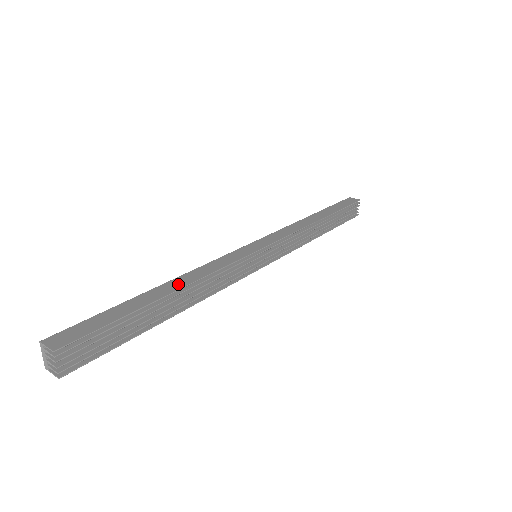
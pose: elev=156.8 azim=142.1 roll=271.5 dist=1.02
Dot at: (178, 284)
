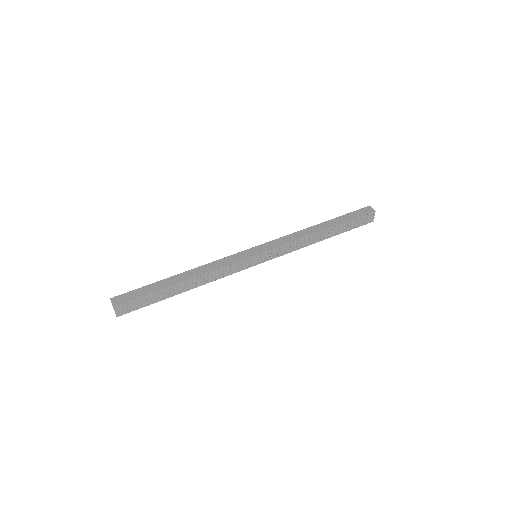
Dot at: (190, 275)
